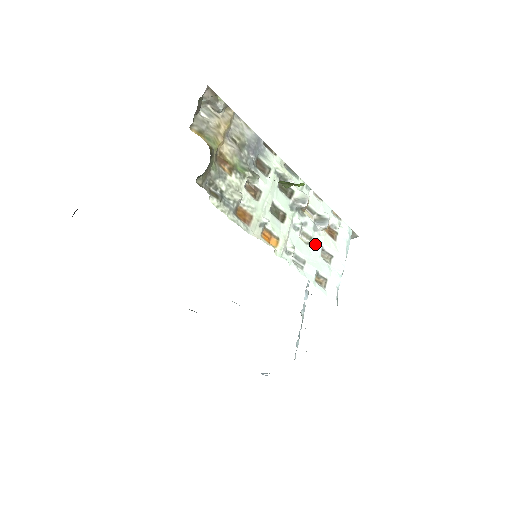
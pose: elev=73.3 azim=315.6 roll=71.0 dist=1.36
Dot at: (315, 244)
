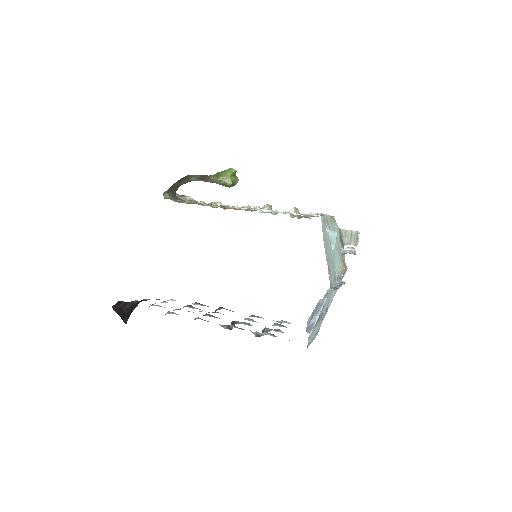
Dot at: occluded
